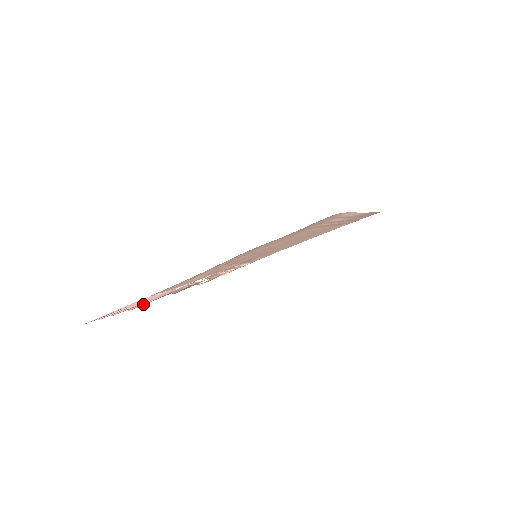
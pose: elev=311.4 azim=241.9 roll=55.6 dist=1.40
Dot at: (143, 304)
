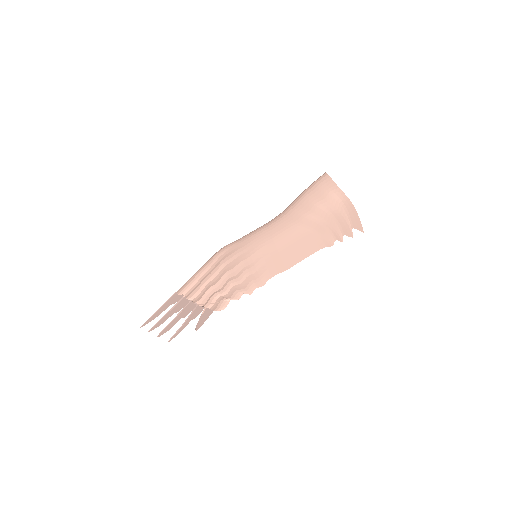
Dot at: (177, 331)
